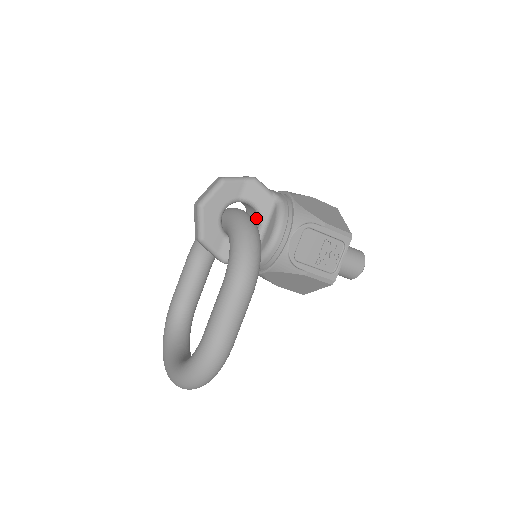
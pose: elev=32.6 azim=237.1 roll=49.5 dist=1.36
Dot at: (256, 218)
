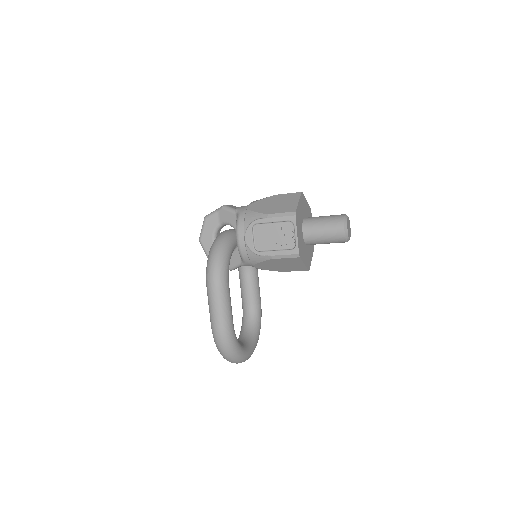
Dot at: occluded
